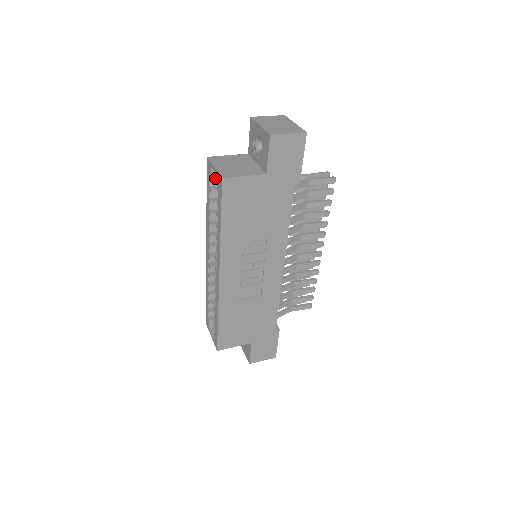
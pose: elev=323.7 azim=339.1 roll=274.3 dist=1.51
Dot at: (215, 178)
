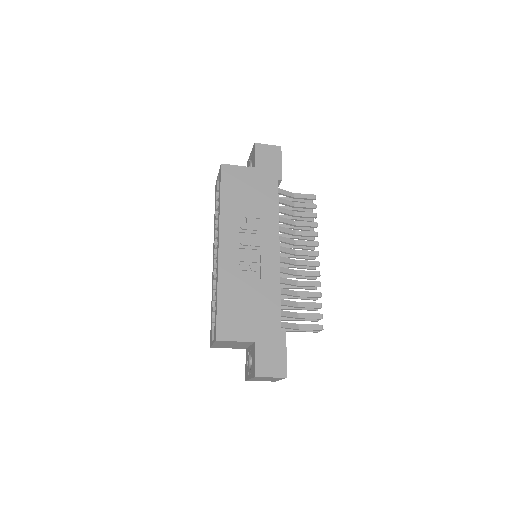
Dot at: occluded
